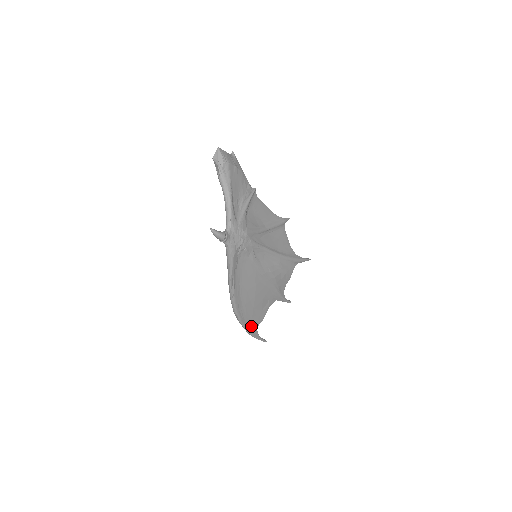
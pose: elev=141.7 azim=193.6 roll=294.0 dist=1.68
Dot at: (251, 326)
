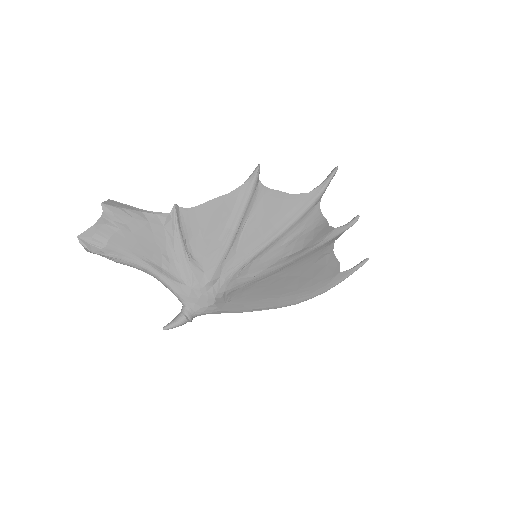
Dot at: (330, 281)
